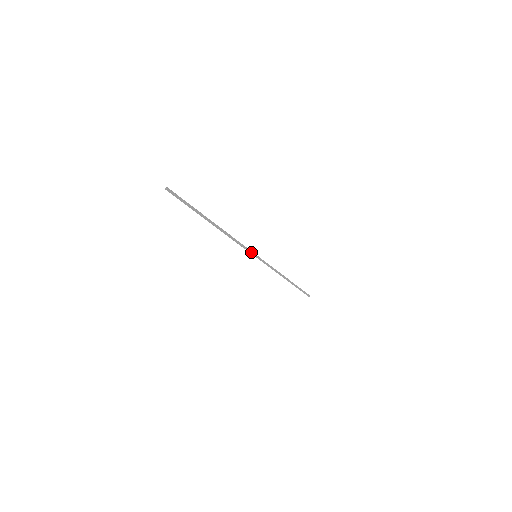
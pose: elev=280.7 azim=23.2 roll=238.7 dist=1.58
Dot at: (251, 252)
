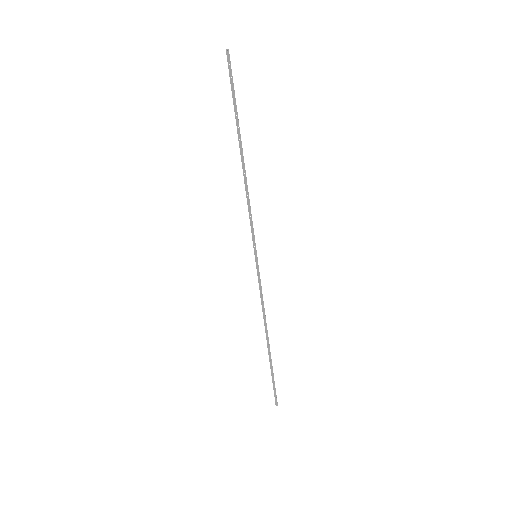
Dot at: (254, 243)
